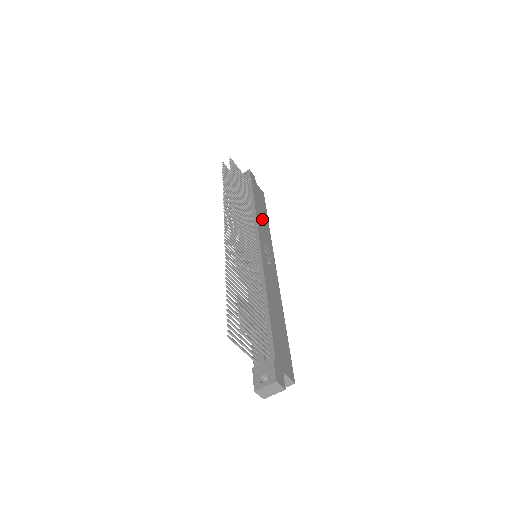
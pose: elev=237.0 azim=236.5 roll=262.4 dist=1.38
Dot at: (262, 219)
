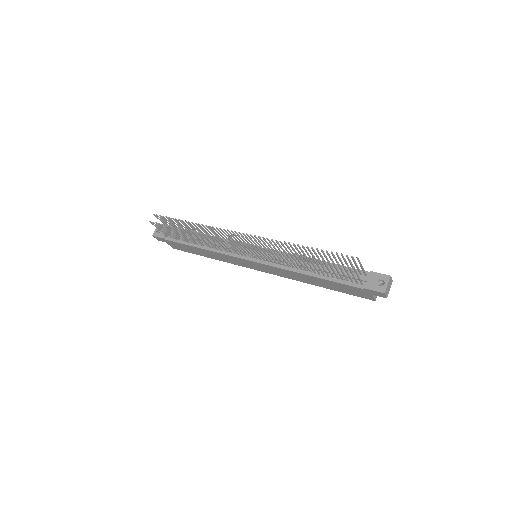
Dot at: occluded
